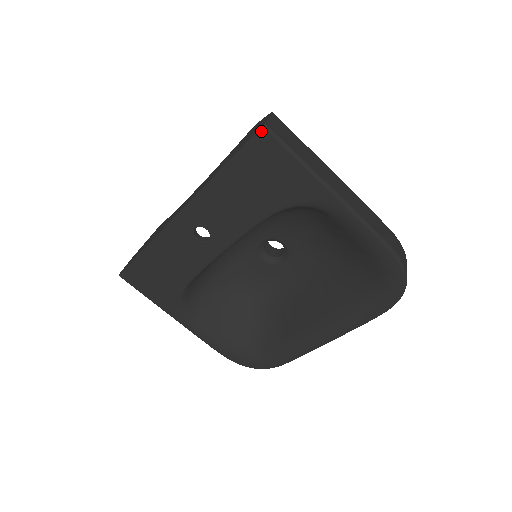
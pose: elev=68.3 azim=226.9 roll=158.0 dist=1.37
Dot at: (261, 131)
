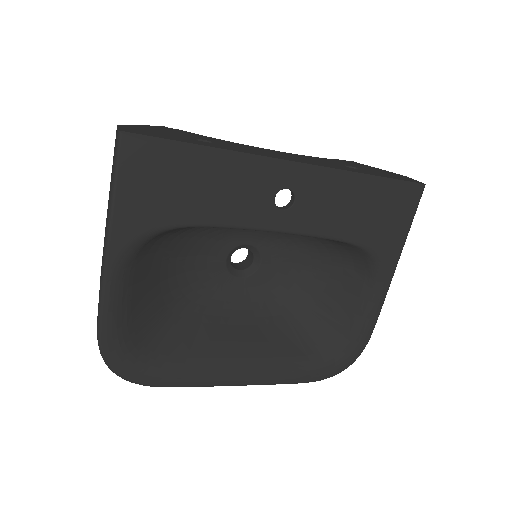
Dot at: (421, 186)
